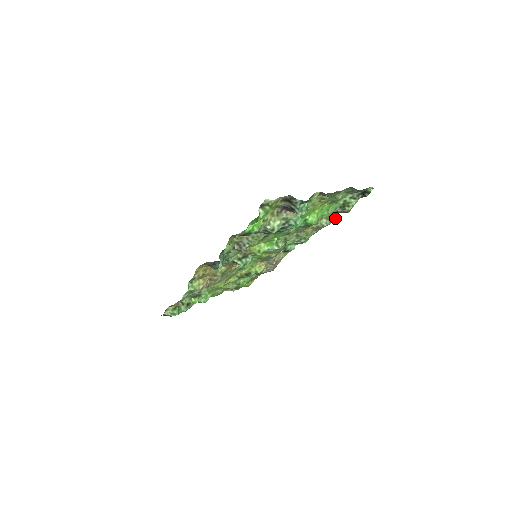
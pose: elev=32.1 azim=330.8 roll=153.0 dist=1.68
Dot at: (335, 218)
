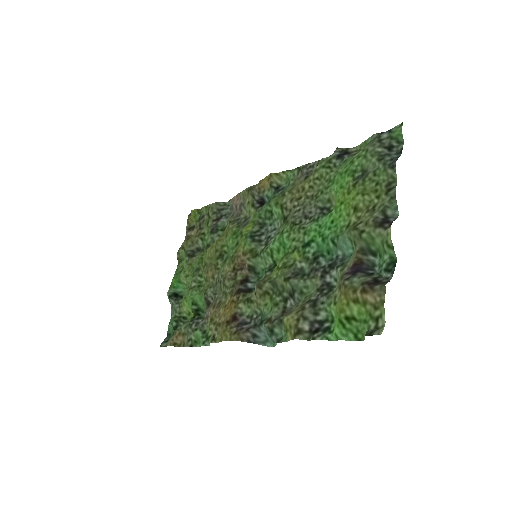
Dot at: occluded
